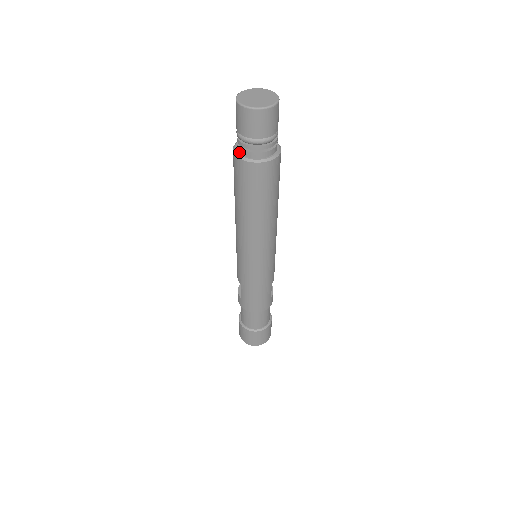
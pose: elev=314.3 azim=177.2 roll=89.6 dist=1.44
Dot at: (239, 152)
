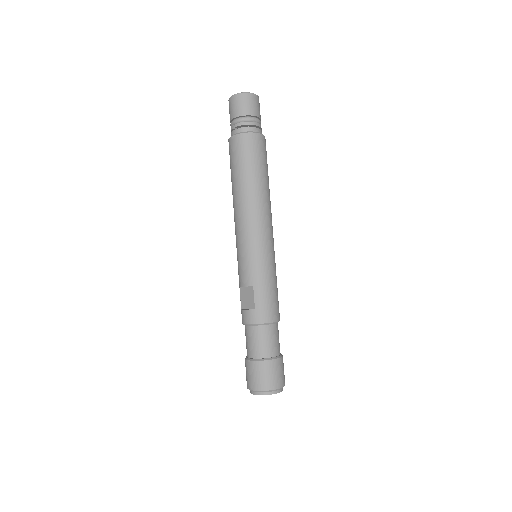
Dot at: (240, 132)
